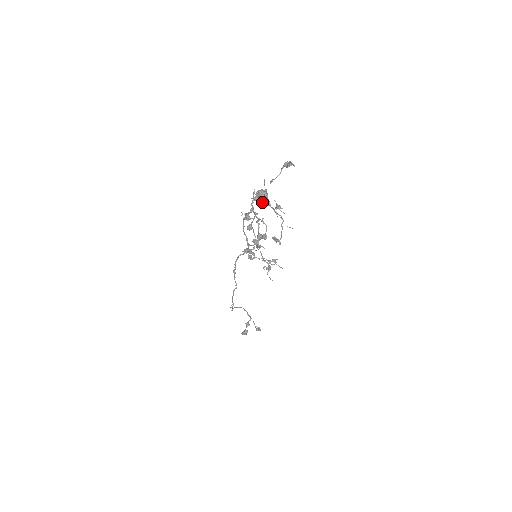
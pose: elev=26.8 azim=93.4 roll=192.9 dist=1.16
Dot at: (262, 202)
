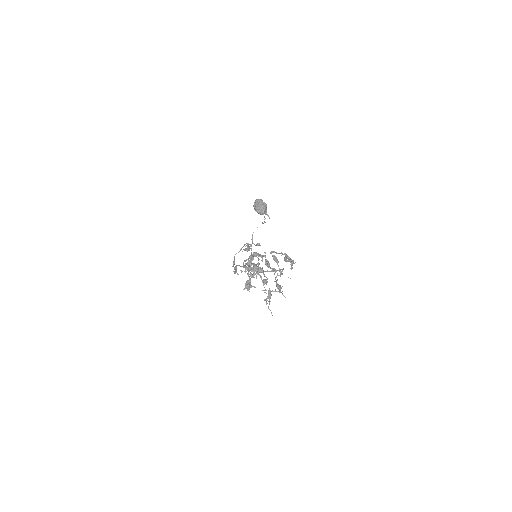
Dot at: (262, 257)
